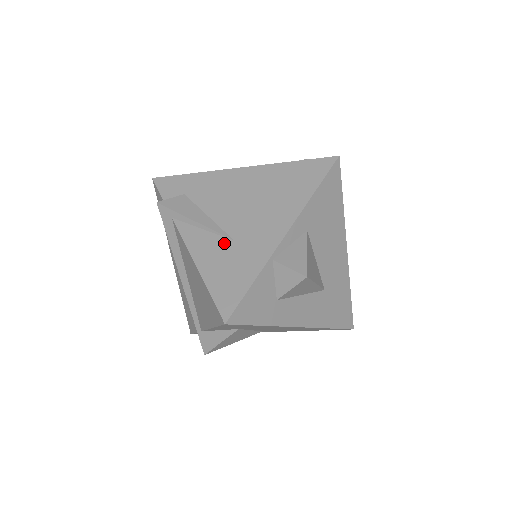
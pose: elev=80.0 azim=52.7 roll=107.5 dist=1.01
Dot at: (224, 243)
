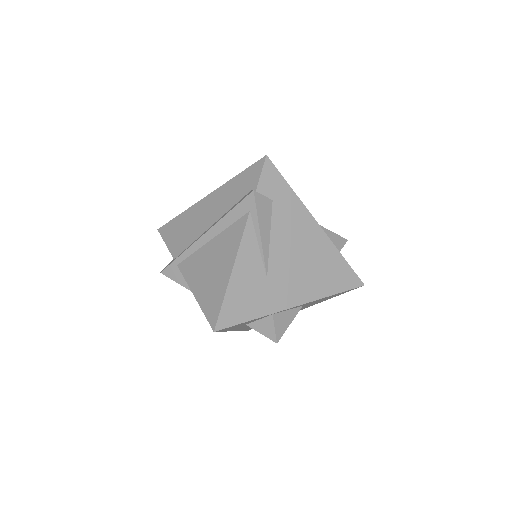
Dot at: (261, 273)
